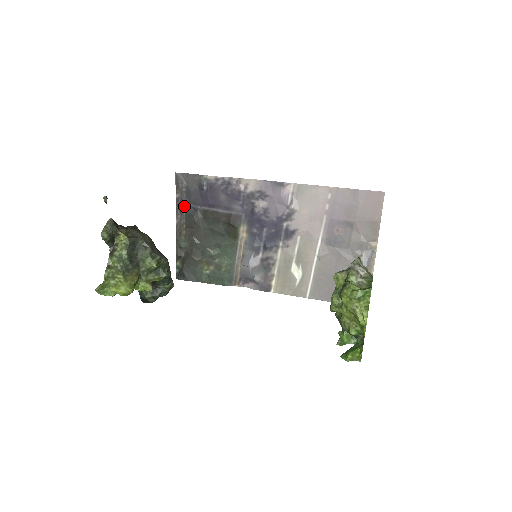
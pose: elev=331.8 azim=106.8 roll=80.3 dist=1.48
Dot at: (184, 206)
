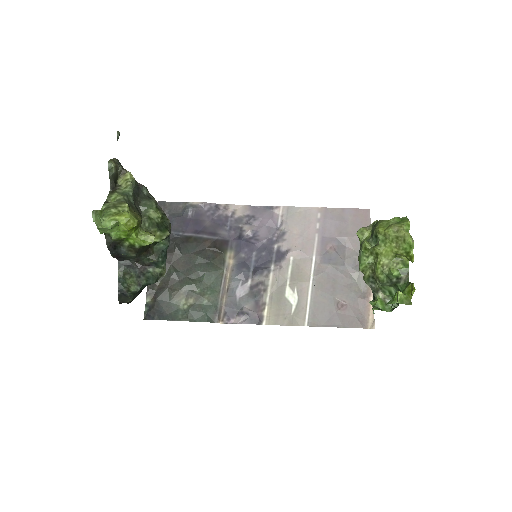
Dot at: occluded
